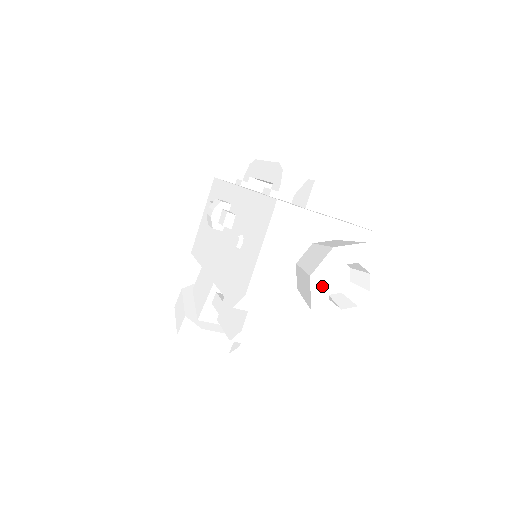
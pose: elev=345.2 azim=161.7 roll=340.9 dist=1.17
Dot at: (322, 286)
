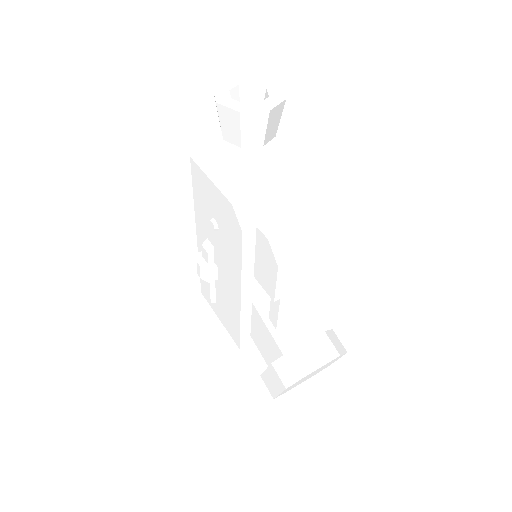
Dot at: (231, 102)
